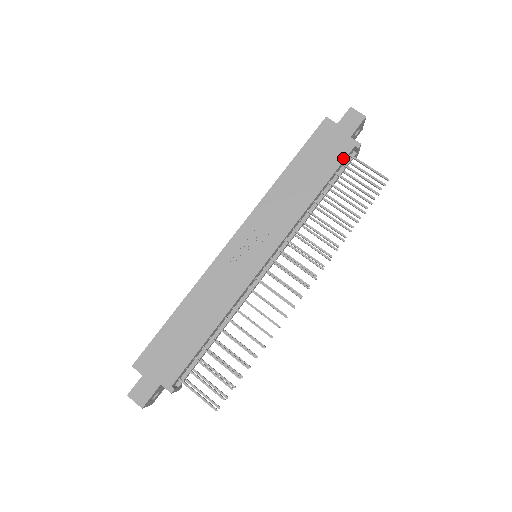
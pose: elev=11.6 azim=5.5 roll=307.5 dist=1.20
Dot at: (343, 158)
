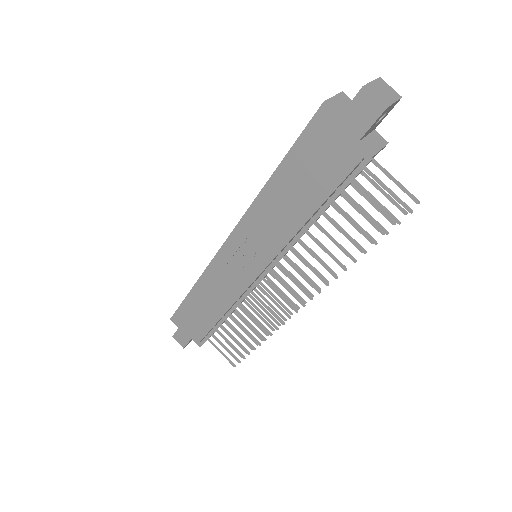
Dot at: (345, 174)
